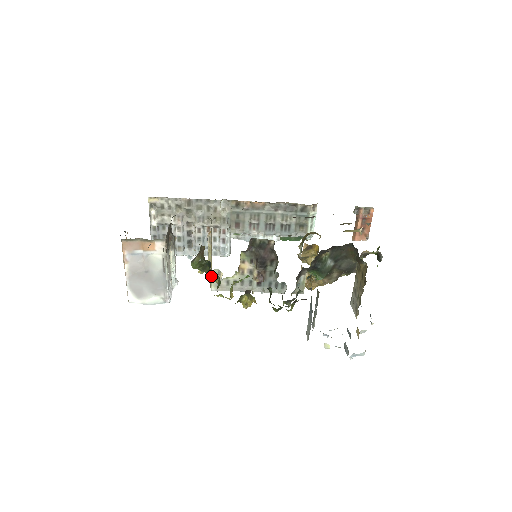
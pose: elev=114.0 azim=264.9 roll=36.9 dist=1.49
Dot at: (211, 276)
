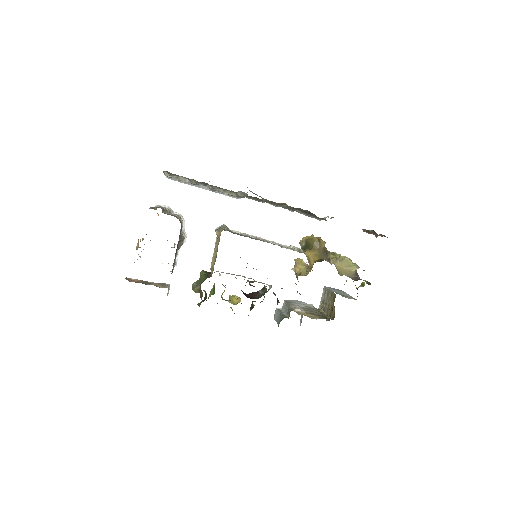
Dot at: (209, 281)
